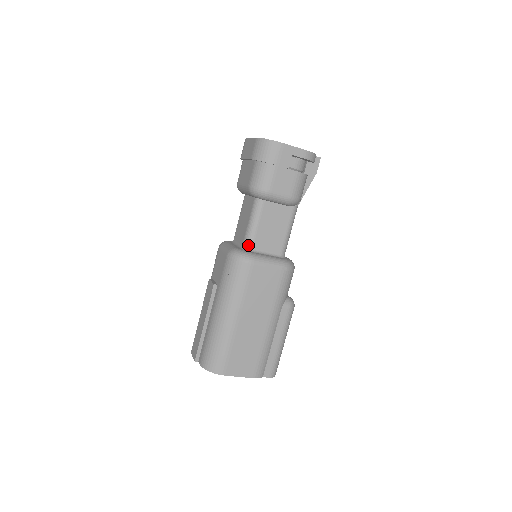
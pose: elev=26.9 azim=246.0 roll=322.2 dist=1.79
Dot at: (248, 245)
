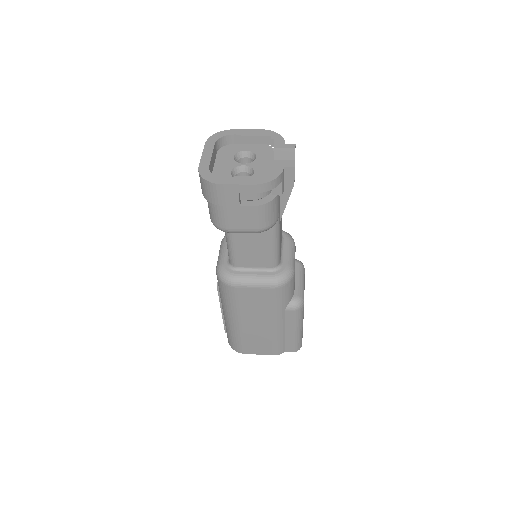
Dot at: (232, 264)
